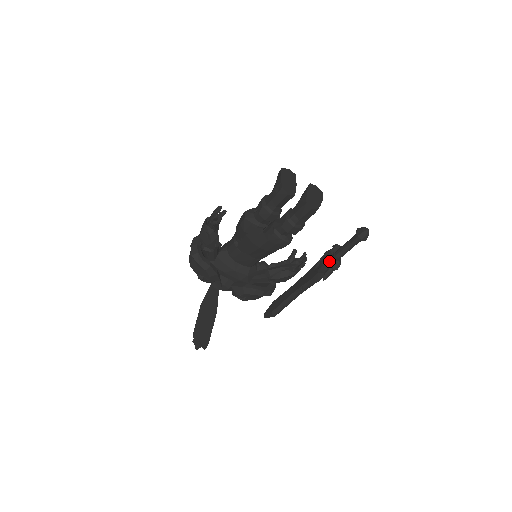
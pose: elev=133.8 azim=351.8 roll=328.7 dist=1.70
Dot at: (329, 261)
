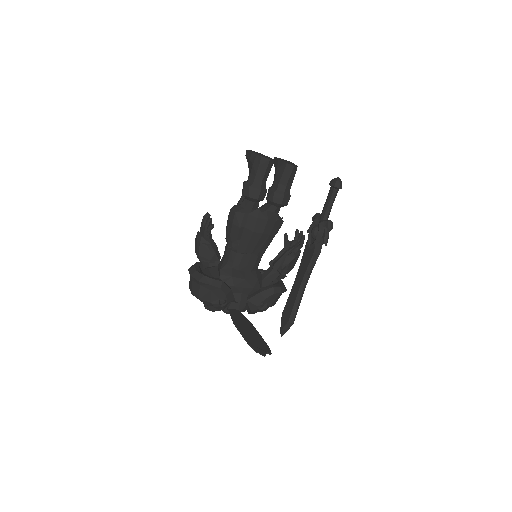
Dot at: (321, 226)
